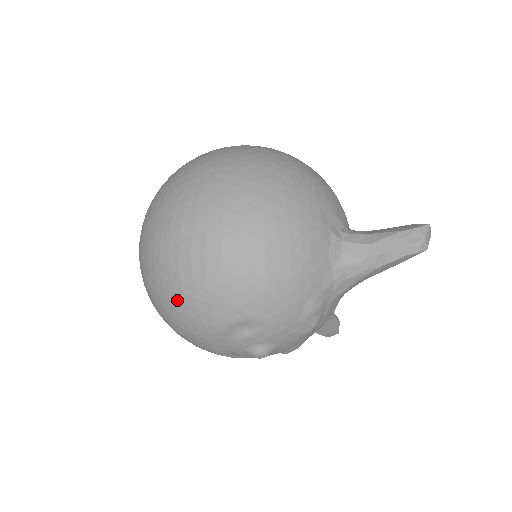
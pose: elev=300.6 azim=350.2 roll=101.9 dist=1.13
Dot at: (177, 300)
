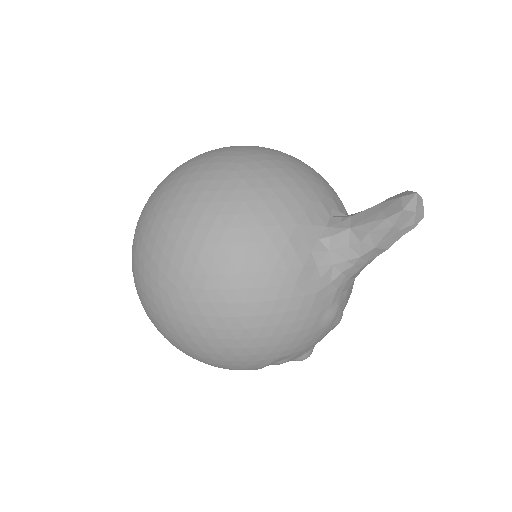
Dot at: occluded
